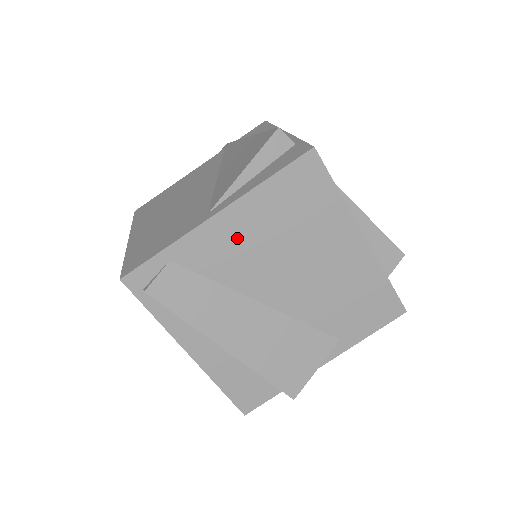
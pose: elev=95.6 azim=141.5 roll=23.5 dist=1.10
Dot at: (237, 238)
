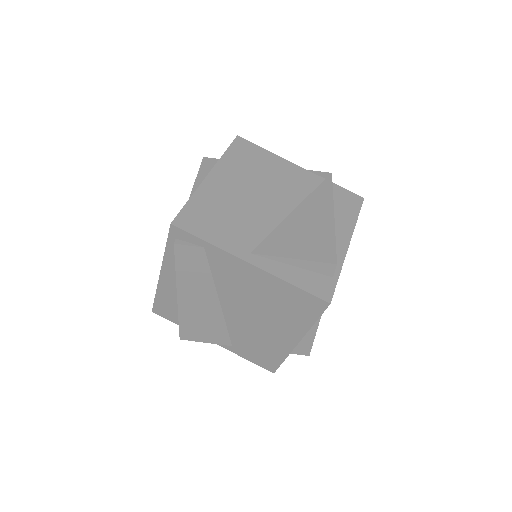
Dot at: (246, 279)
